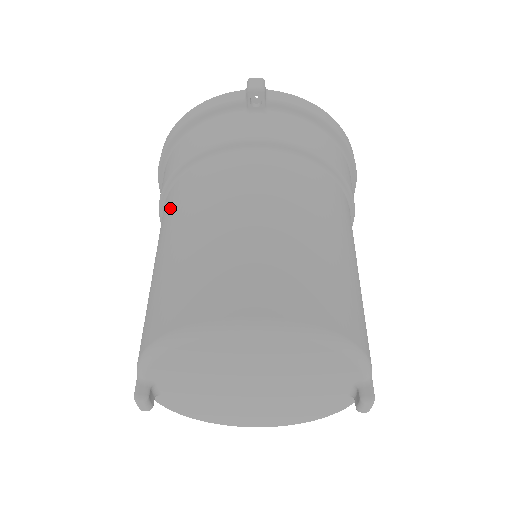
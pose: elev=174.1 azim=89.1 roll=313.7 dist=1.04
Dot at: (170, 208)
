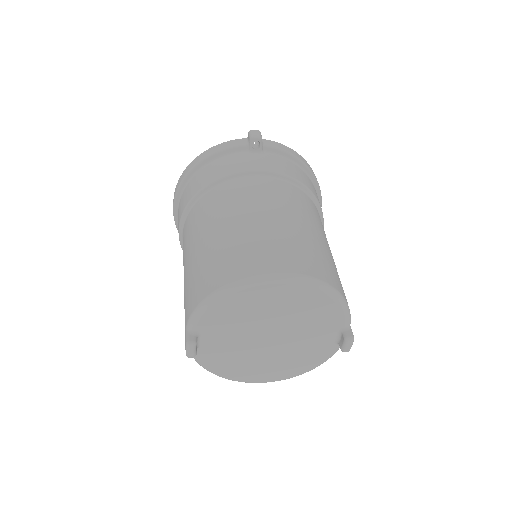
Dot at: (197, 217)
